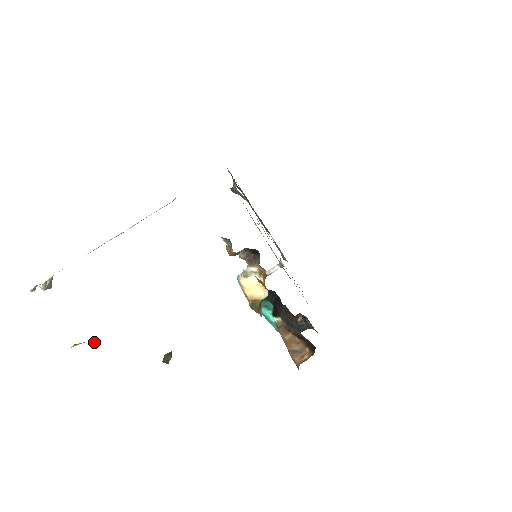
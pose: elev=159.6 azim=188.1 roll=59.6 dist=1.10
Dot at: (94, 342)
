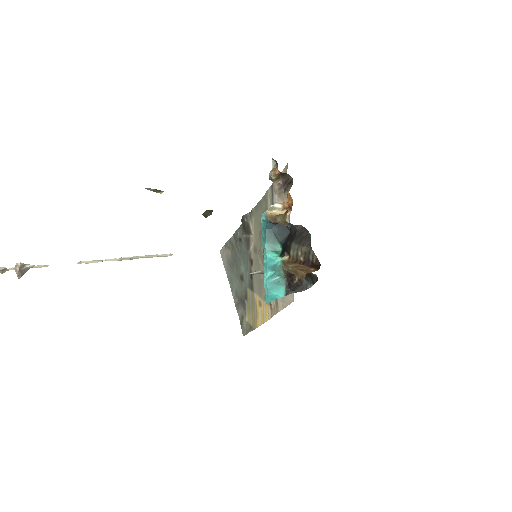
Dot at: occluded
